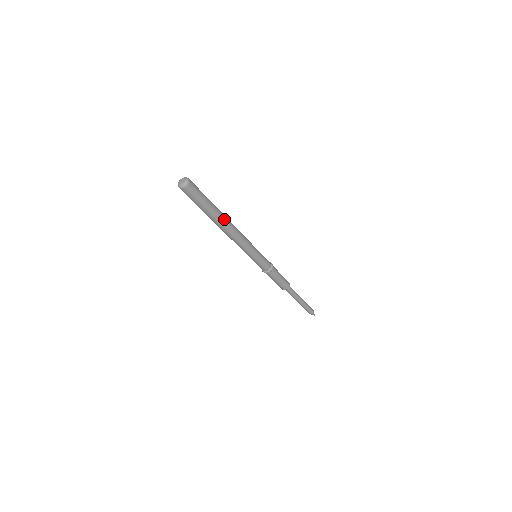
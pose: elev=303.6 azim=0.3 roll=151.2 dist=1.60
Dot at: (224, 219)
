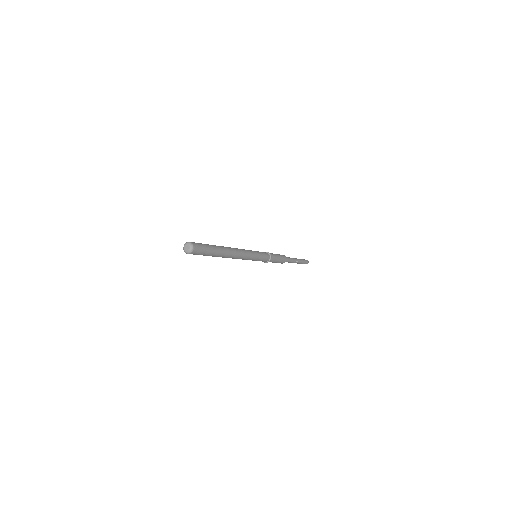
Dot at: (225, 248)
